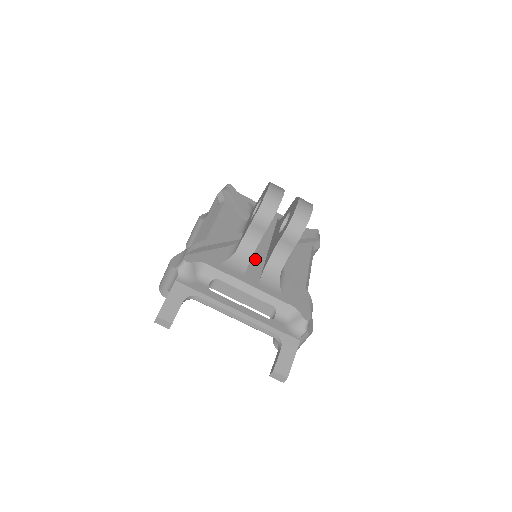
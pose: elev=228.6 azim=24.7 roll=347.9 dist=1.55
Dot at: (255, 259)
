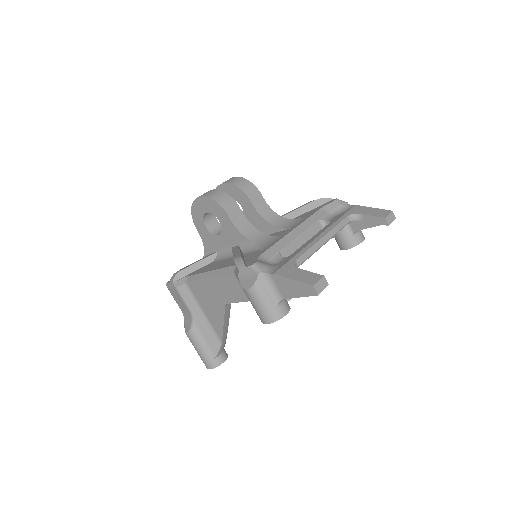
Dot at: occluded
